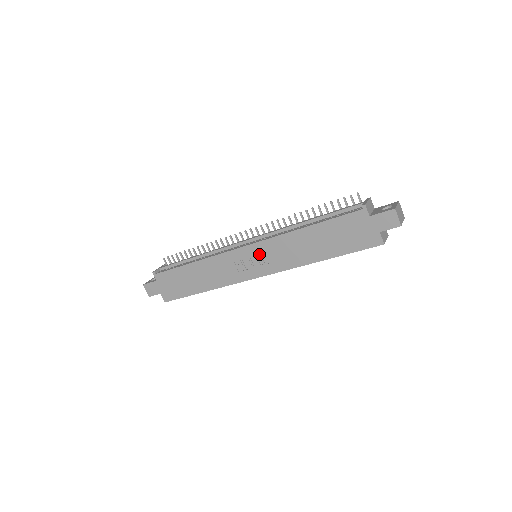
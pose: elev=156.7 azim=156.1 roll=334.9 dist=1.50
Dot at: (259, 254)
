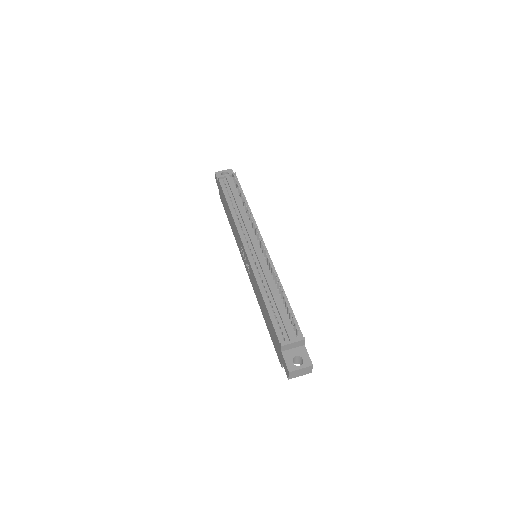
Dot at: (248, 264)
